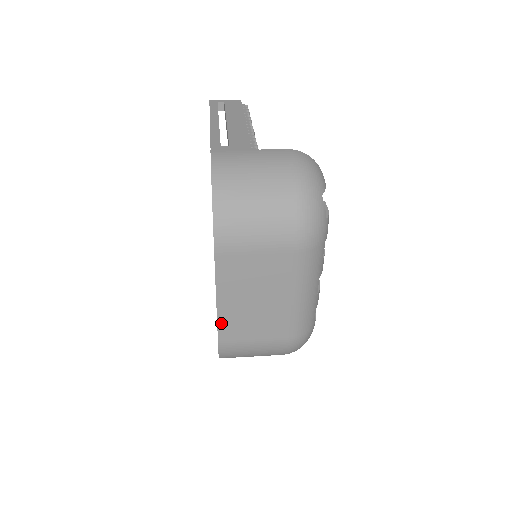
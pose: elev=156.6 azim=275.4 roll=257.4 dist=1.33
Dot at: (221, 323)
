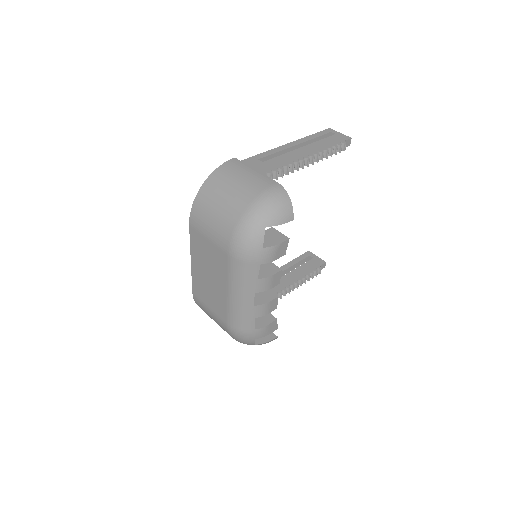
Dot at: (194, 279)
